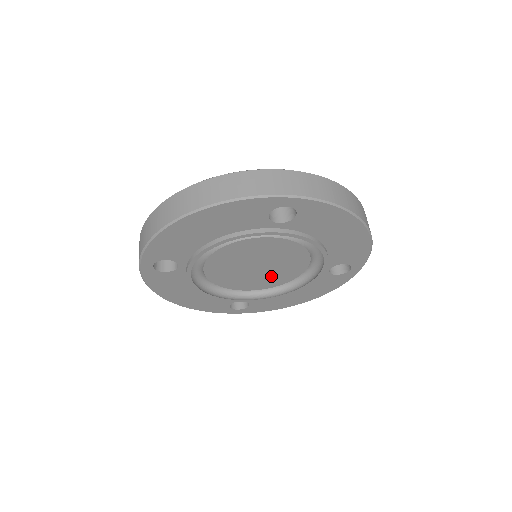
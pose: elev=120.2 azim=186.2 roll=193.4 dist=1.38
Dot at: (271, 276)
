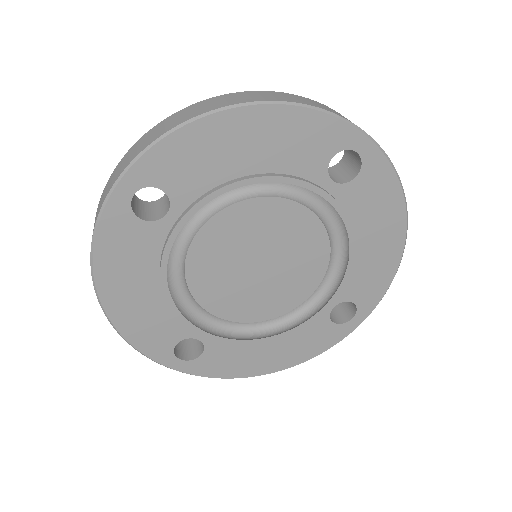
Dot at: (263, 295)
